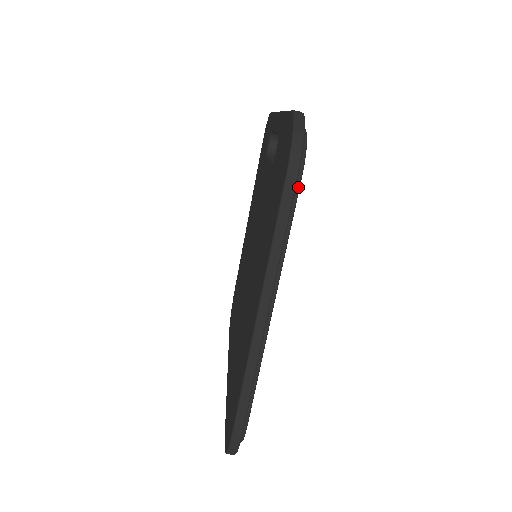
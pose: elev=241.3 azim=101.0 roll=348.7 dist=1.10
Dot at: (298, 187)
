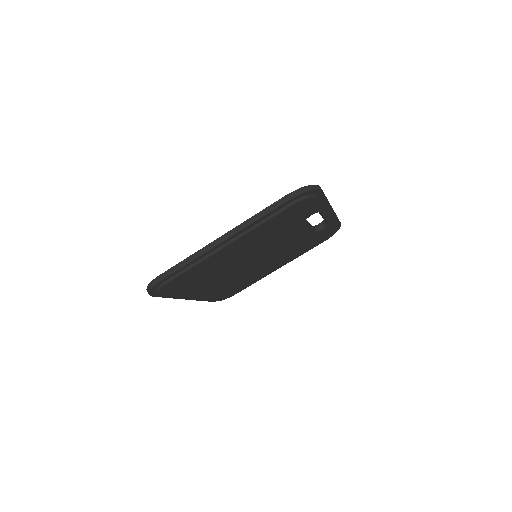
Dot at: (288, 207)
